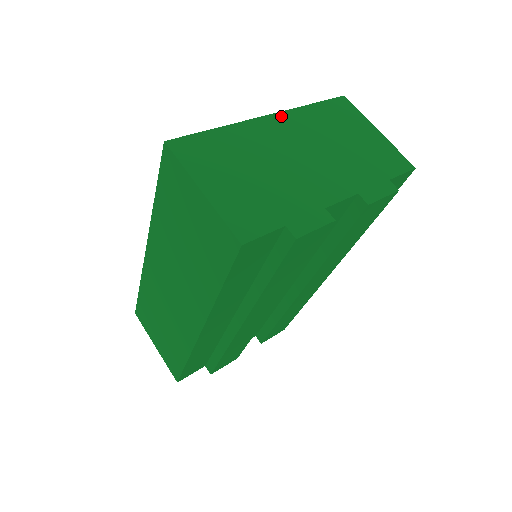
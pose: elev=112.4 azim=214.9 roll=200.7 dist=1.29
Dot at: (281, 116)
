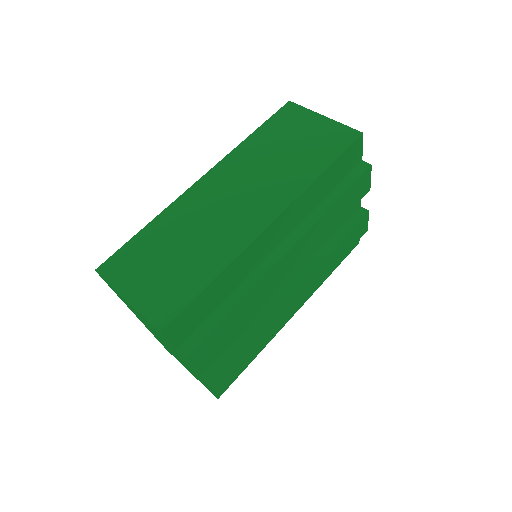
Dot at: occluded
